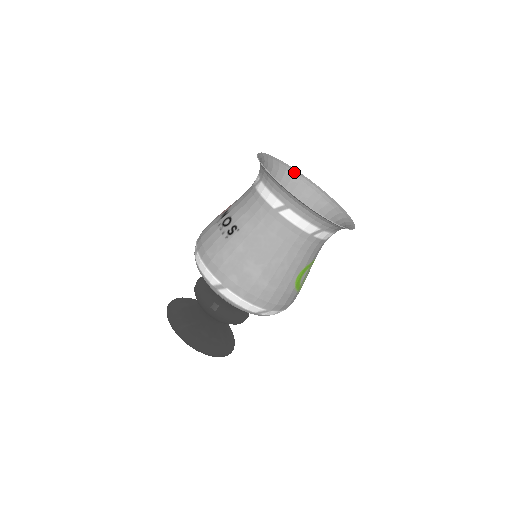
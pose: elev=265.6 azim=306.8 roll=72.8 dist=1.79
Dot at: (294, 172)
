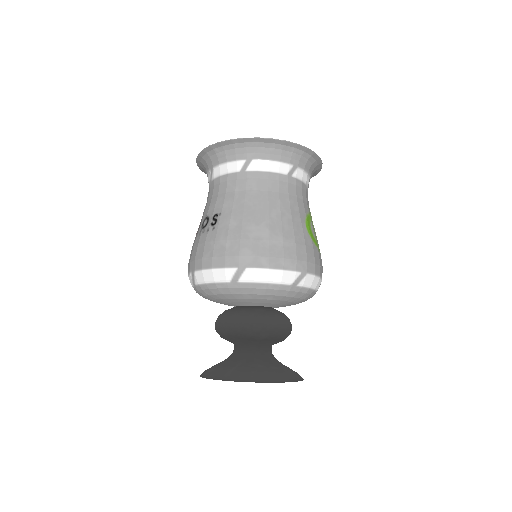
Dot at: occluded
